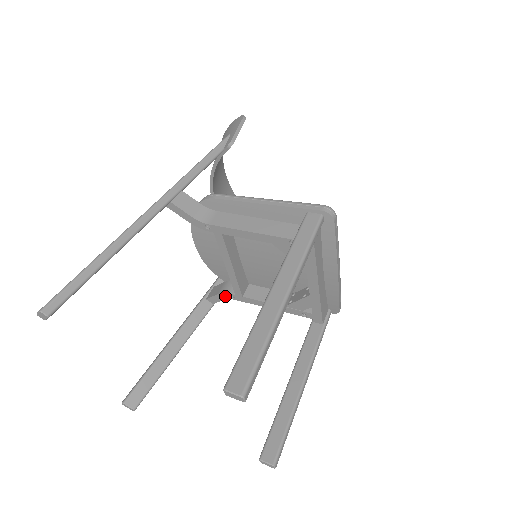
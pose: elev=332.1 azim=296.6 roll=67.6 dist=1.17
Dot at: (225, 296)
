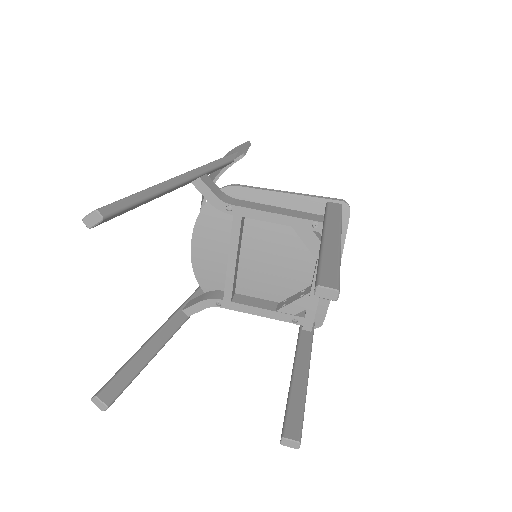
Dot at: (209, 303)
